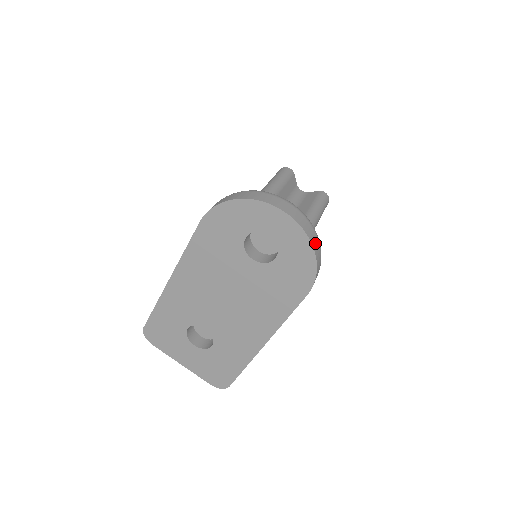
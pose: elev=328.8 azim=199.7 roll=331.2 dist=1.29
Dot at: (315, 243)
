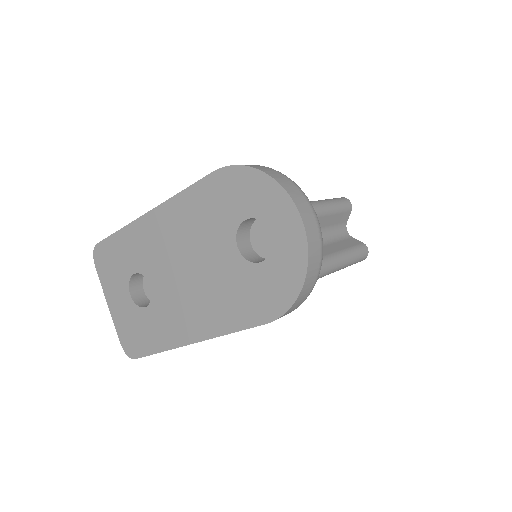
Dot at: (311, 275)
